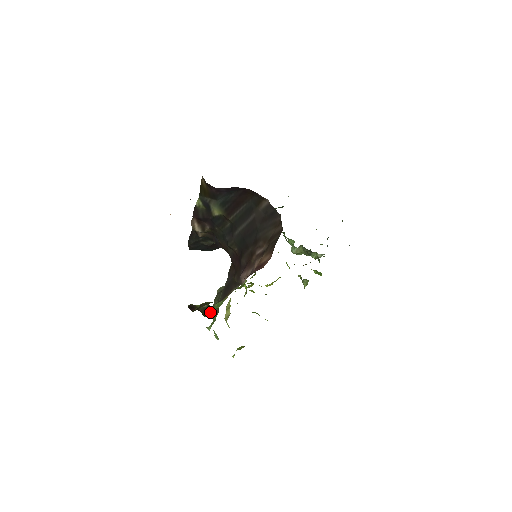
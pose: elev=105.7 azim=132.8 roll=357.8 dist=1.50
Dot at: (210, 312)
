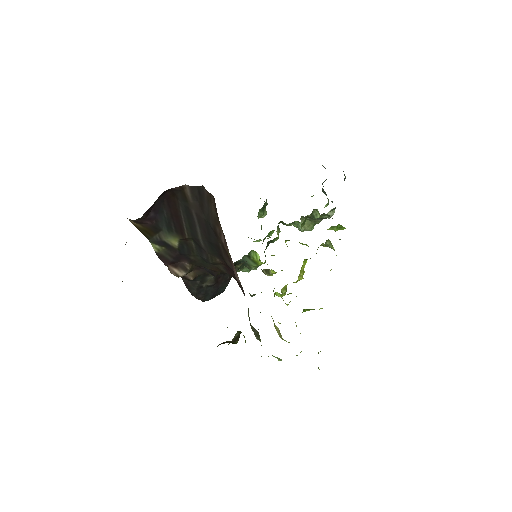
Dot at: occluded
